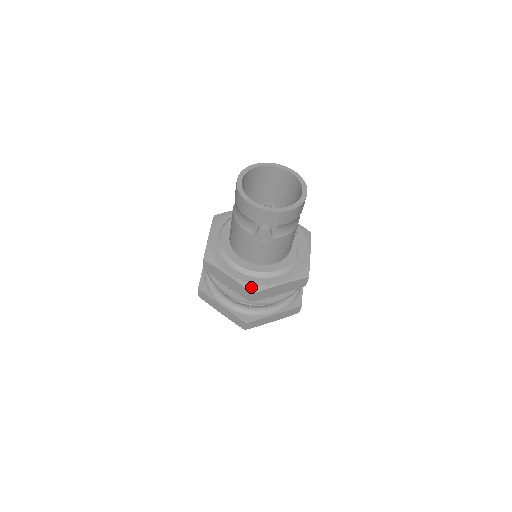
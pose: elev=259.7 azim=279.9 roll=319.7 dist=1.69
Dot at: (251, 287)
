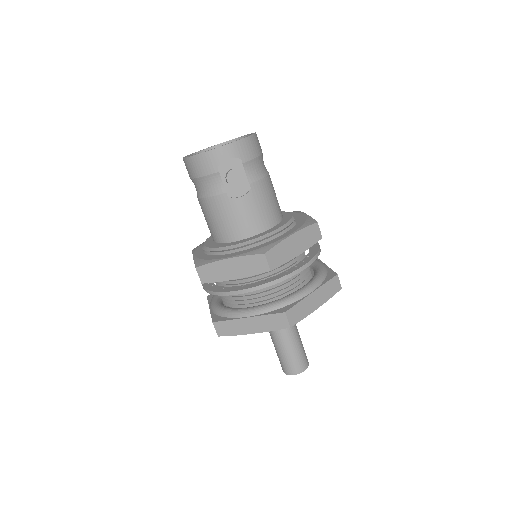
Dot at: (259, 251)
